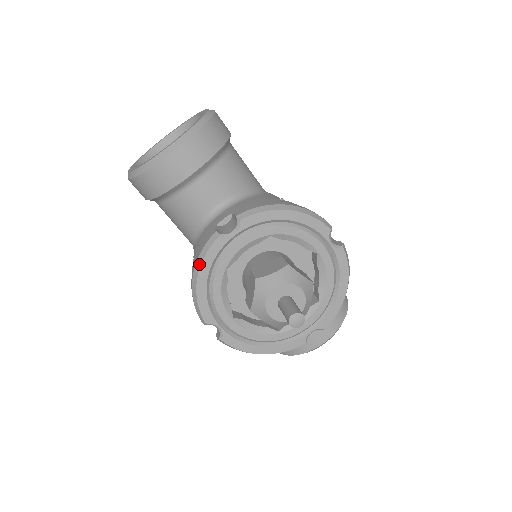
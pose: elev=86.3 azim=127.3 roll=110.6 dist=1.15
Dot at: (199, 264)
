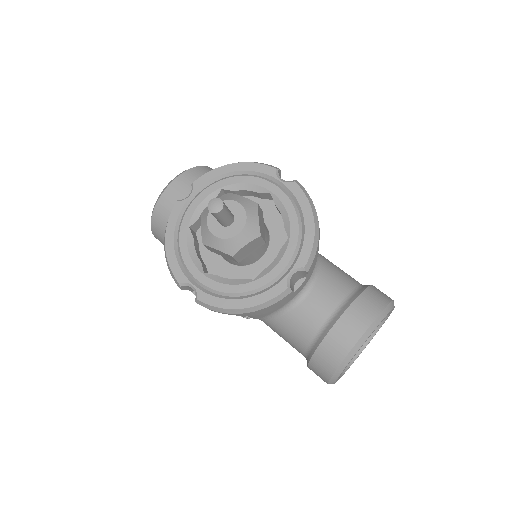
Dot at: (166, 229)
